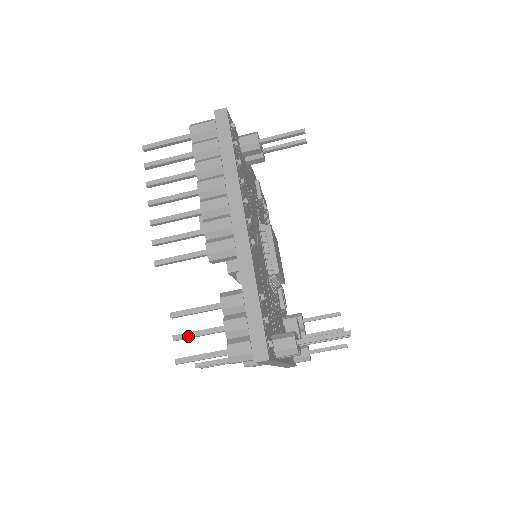
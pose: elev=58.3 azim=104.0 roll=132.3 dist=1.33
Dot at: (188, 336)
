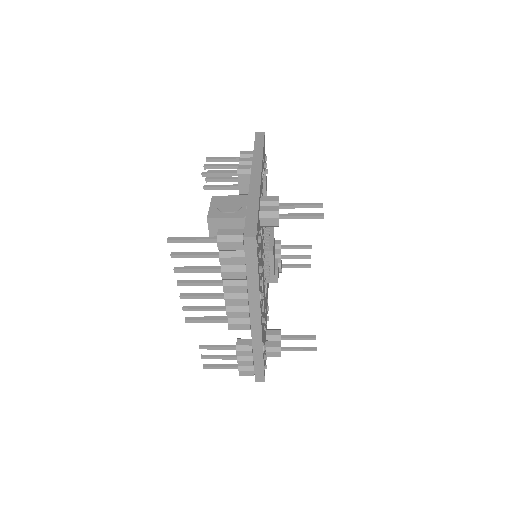
Dot at: occluded
